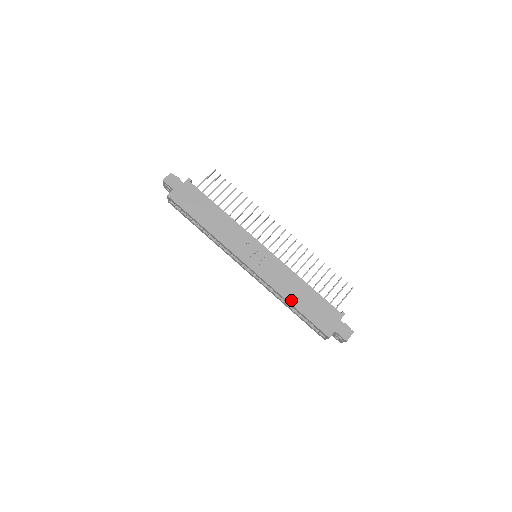
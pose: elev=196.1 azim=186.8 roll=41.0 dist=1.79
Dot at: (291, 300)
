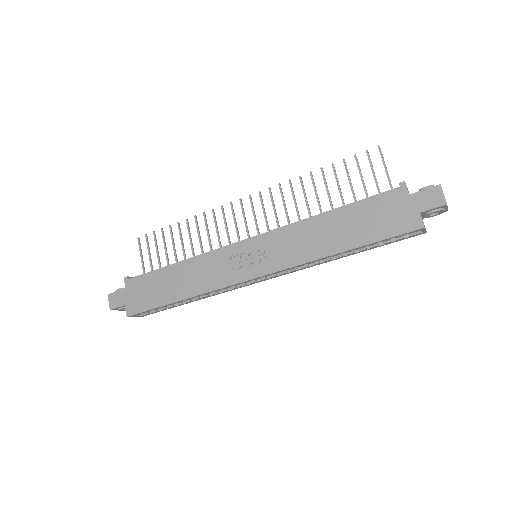
Dot at: (335, 249)
